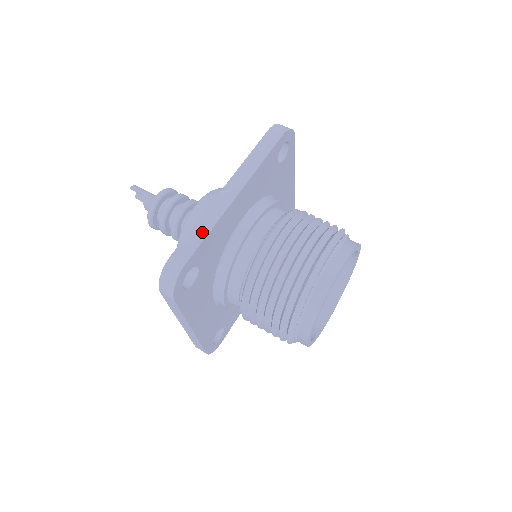
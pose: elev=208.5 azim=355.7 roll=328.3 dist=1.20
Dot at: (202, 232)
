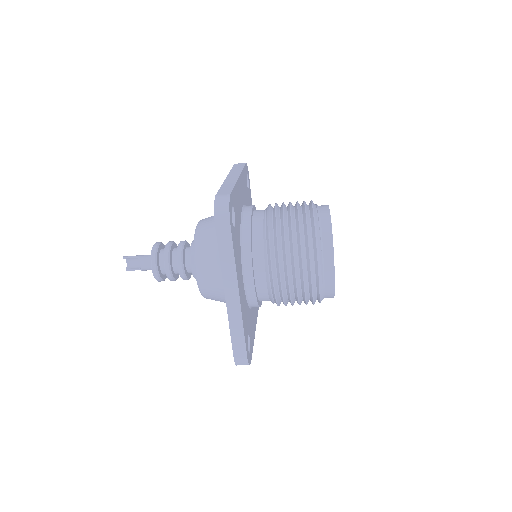
Dot at: (229, 186)
